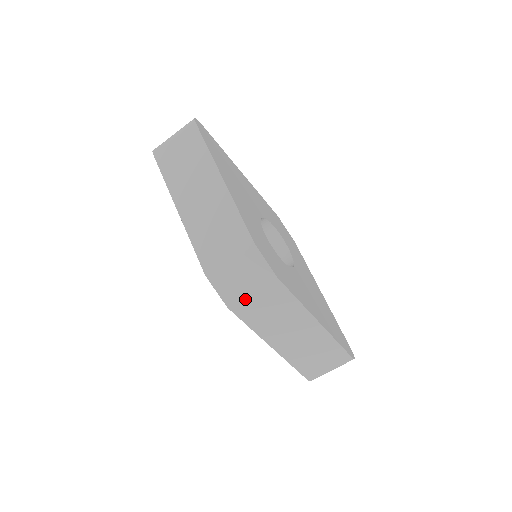
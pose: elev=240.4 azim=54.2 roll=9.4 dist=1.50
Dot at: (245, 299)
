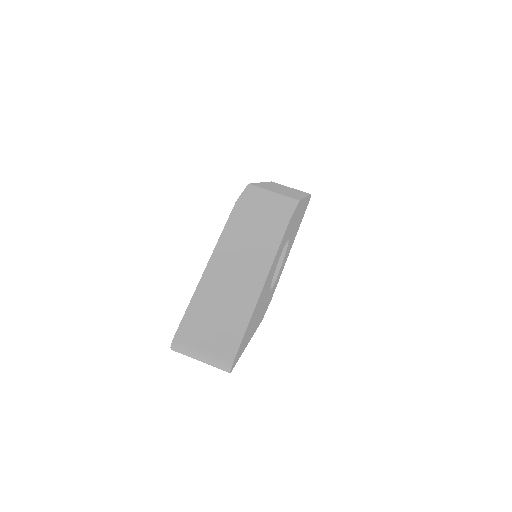
Dot at: (253, 209)
